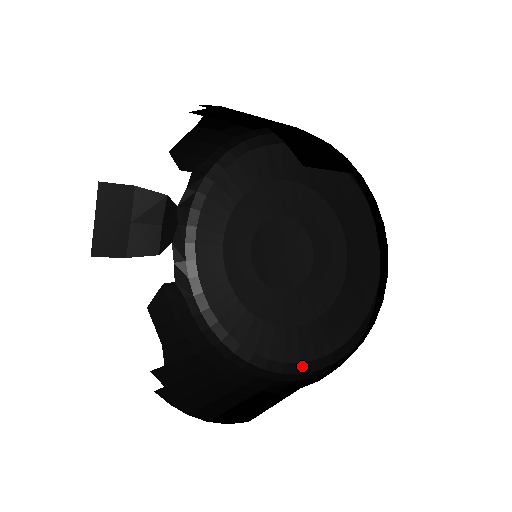
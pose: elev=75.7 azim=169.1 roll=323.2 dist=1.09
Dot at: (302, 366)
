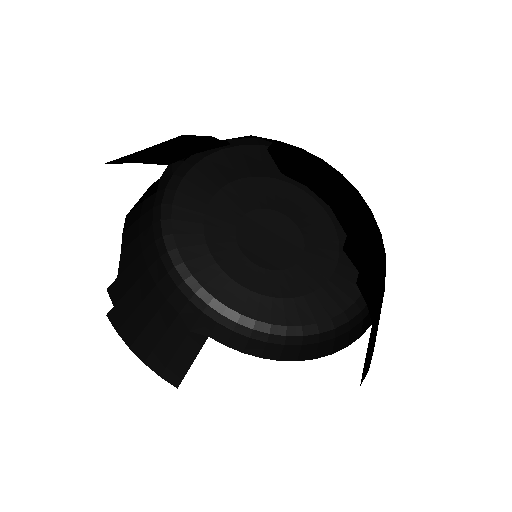
Dot at: (214, 302)
